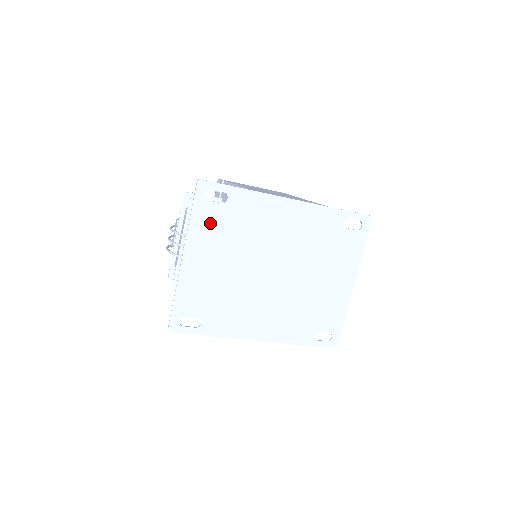
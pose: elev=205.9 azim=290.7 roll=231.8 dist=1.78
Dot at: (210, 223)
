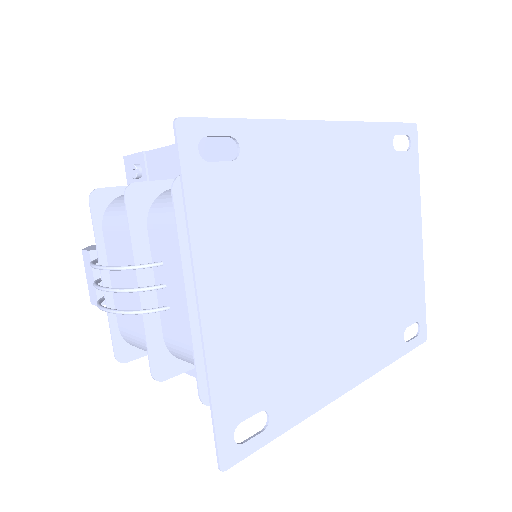
Dot at: (225, 211)
